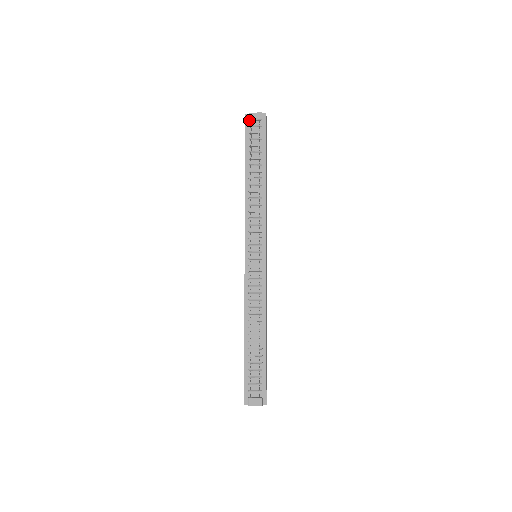
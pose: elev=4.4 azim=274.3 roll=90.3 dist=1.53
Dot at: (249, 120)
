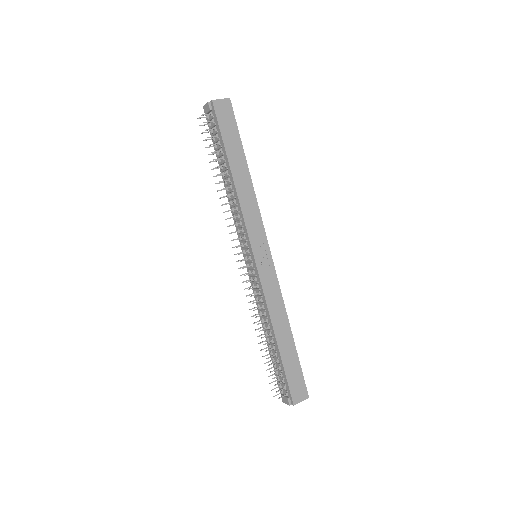
Dot at: occluded
